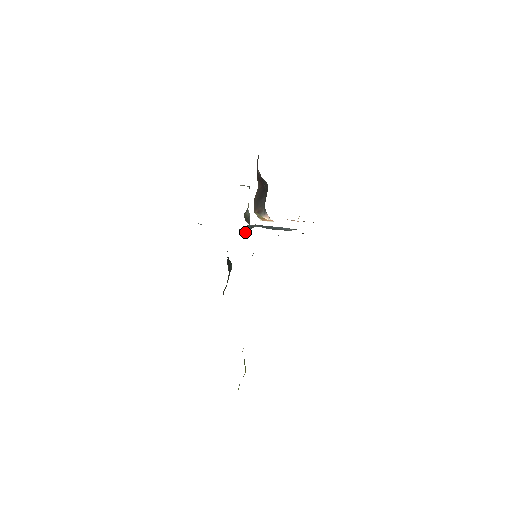
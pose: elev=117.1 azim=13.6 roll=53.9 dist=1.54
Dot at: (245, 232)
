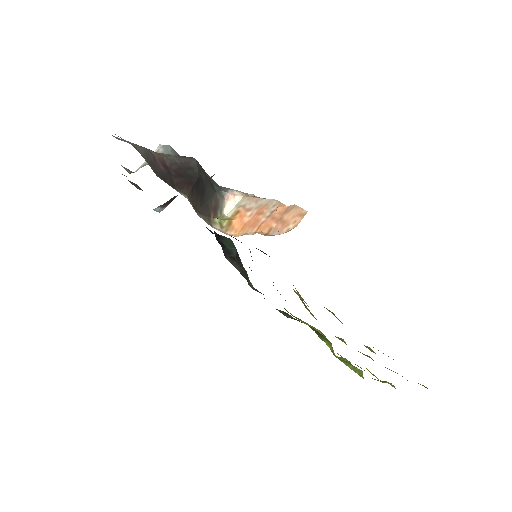
Dot at: occluded
